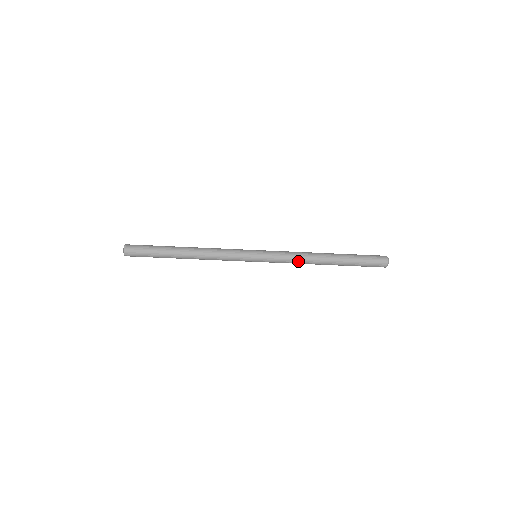
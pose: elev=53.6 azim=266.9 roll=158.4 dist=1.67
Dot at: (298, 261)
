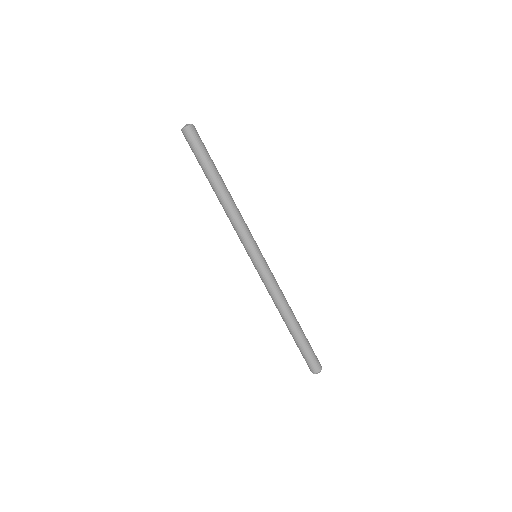
Dot at: (279, 294)
